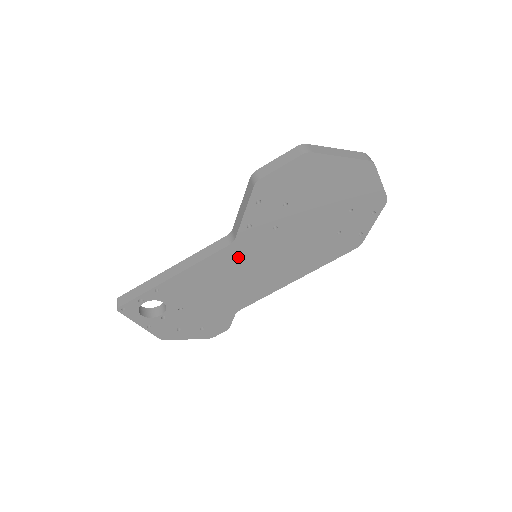
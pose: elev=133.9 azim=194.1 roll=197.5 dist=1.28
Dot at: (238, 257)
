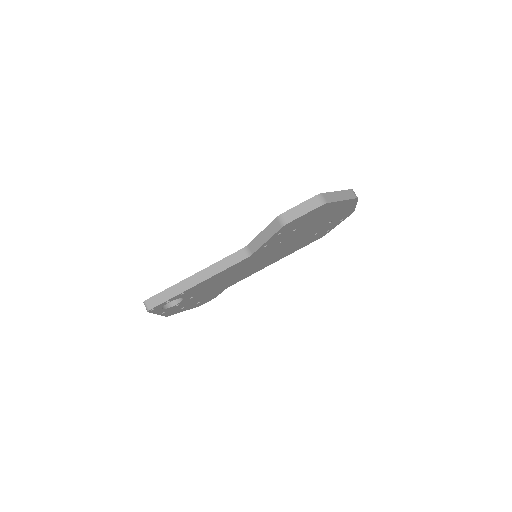
Dot at: (247, 262)
